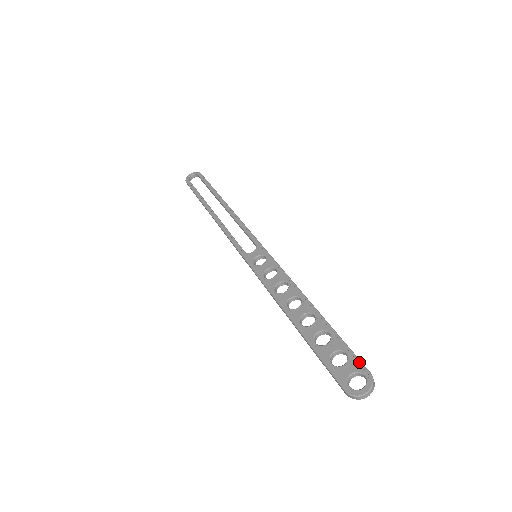
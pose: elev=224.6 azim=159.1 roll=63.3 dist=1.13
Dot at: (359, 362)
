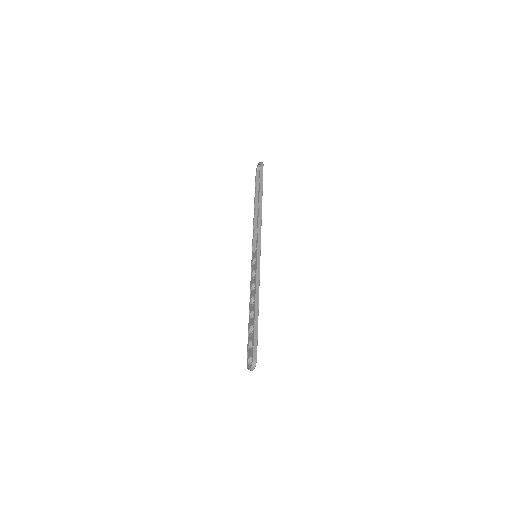
Dot at: (253, 351)
